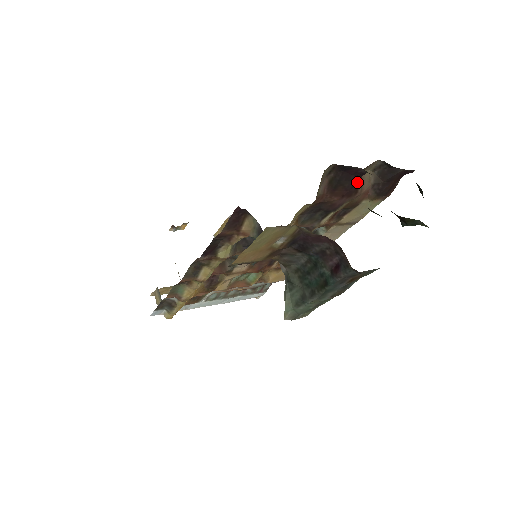
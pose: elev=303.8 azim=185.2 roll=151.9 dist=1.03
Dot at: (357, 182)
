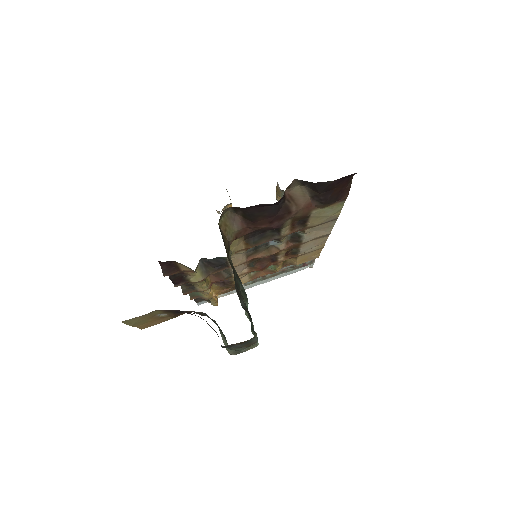
Dot at: (283, 204)
